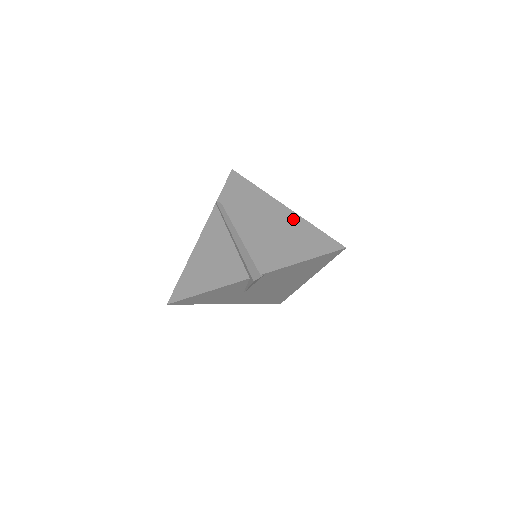
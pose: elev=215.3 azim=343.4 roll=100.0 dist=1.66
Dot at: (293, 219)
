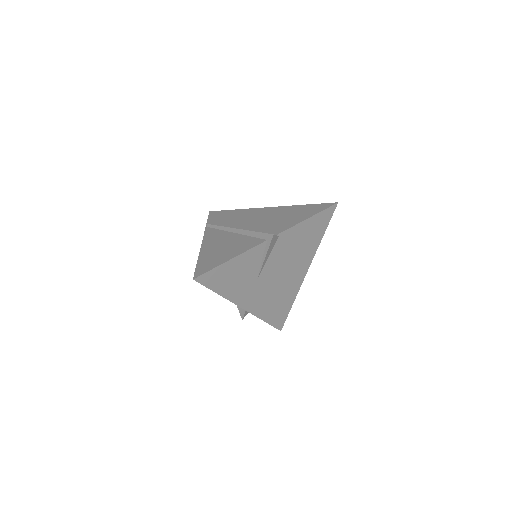
Dot at: (283, 208)
